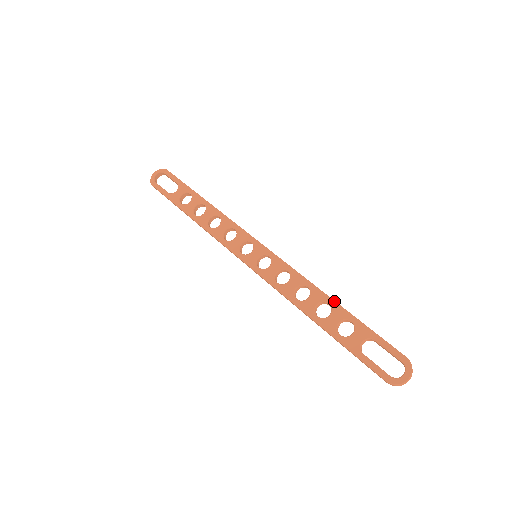
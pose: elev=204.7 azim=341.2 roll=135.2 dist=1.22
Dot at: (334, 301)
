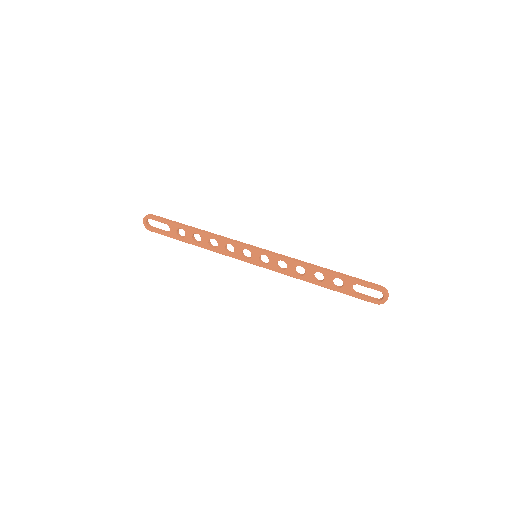
Dot at: (322, 270)
